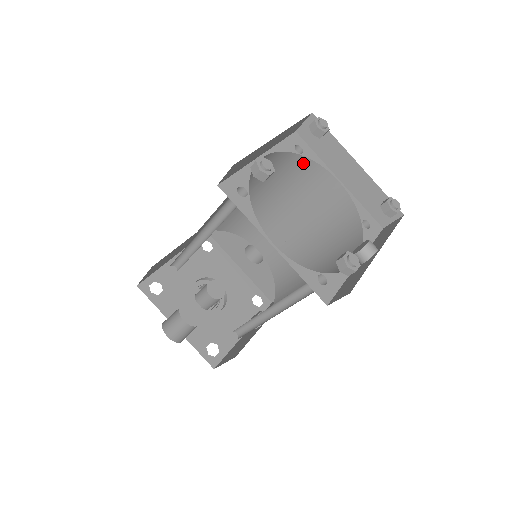
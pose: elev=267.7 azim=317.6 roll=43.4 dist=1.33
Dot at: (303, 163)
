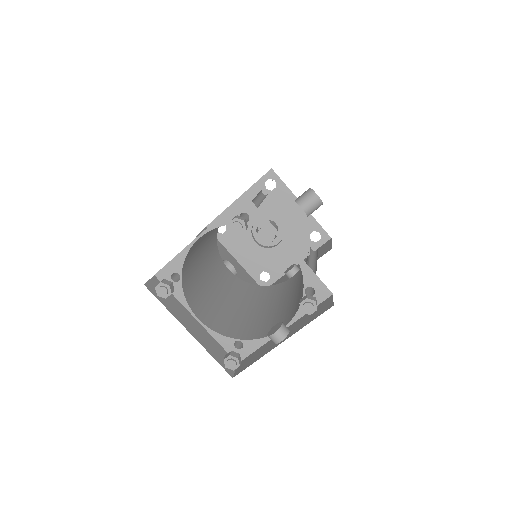
Dot at: occluded
